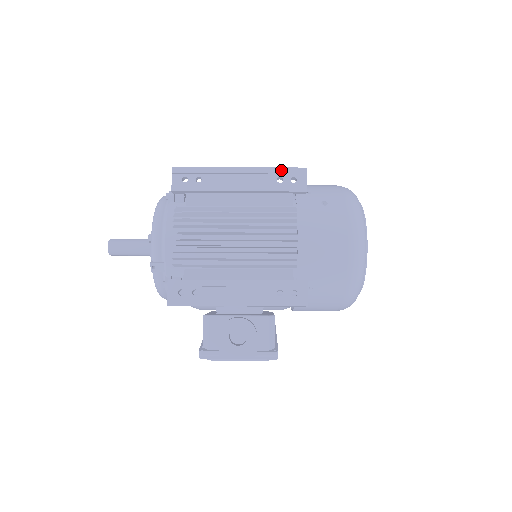
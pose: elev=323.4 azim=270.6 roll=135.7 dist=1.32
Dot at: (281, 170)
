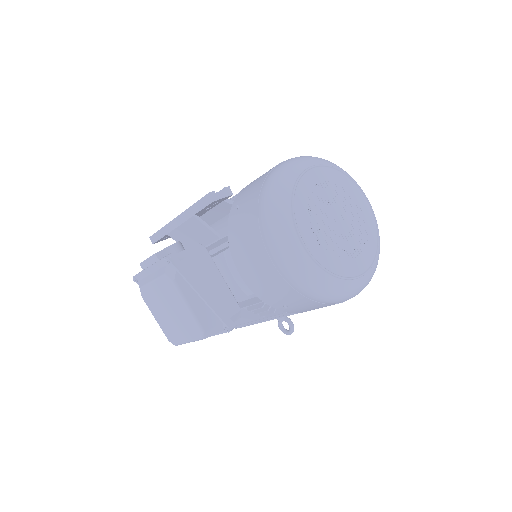
Dot at: occluded
